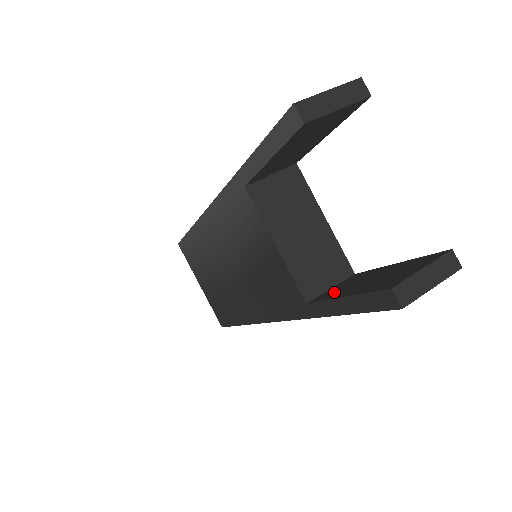
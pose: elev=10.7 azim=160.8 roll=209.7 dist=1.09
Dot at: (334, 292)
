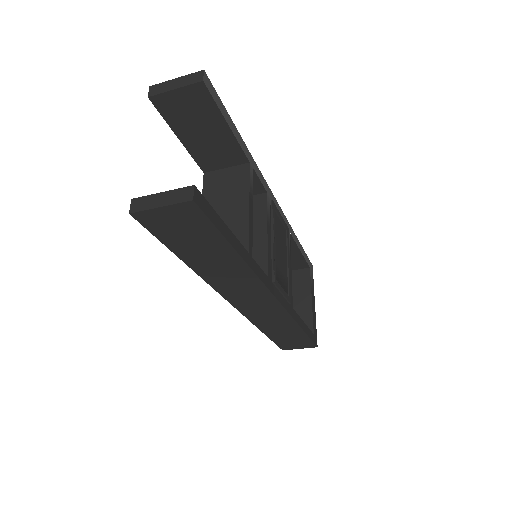
Dot at: occluded
